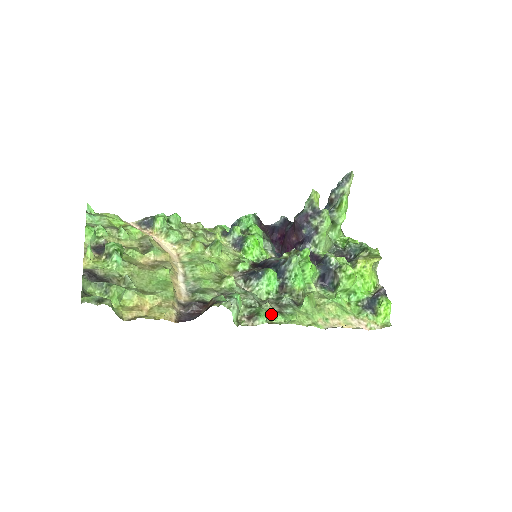
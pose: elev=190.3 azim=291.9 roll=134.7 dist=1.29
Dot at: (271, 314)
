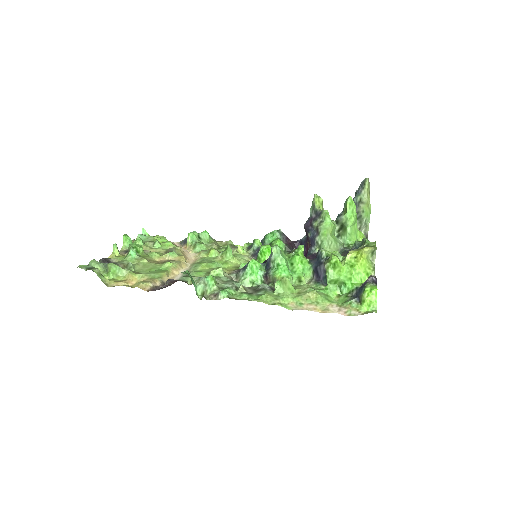
Dot at: (239, 293)
